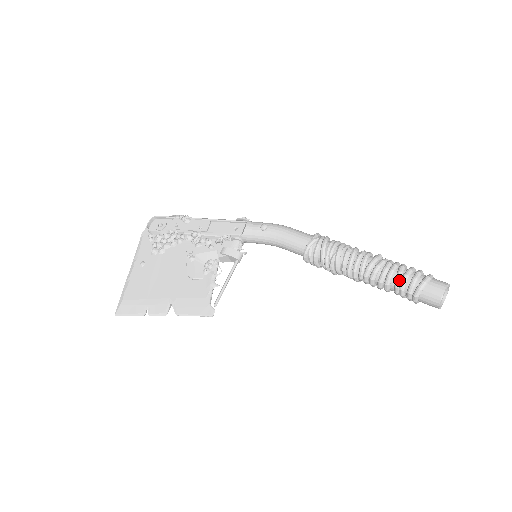
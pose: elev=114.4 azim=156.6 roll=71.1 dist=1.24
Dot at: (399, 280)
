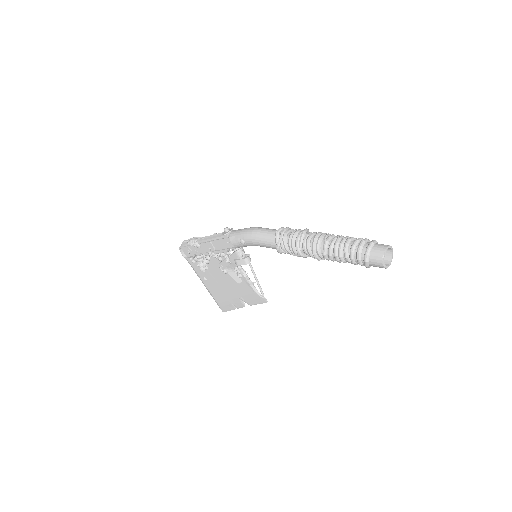
Dot at: (349, 262)
